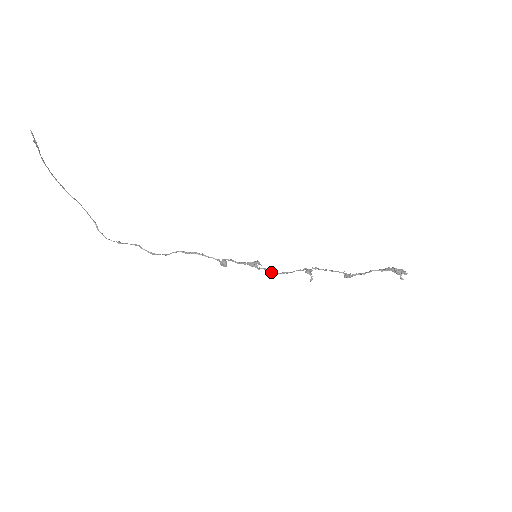
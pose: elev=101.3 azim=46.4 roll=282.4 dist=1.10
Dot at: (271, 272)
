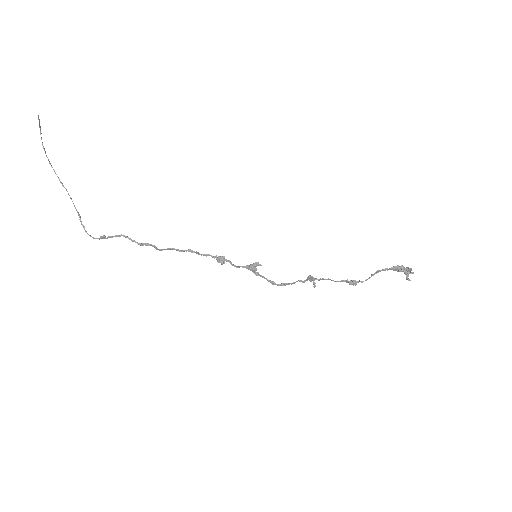
Dot at: (269, 281)
